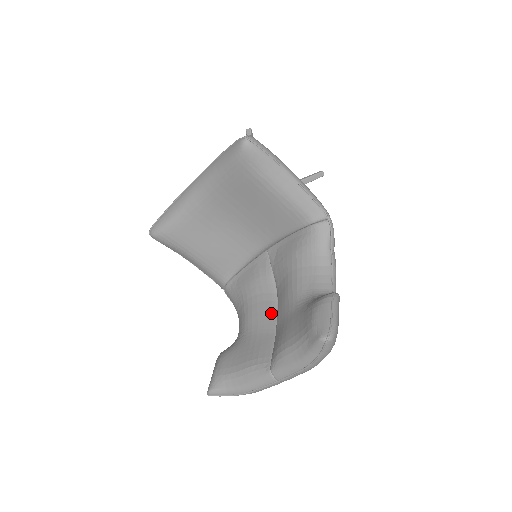
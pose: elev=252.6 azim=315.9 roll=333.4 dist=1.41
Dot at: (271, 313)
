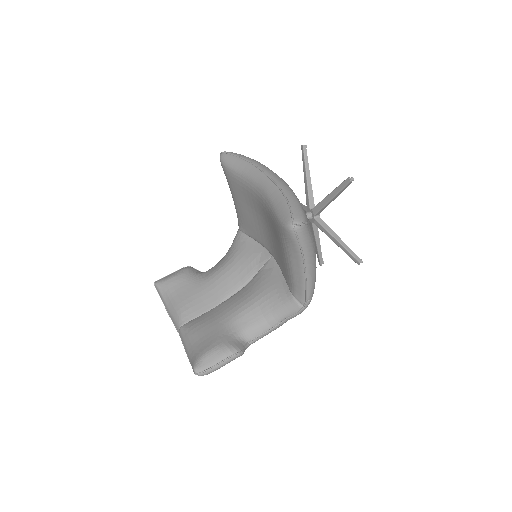
Dot at: (225, 294)
